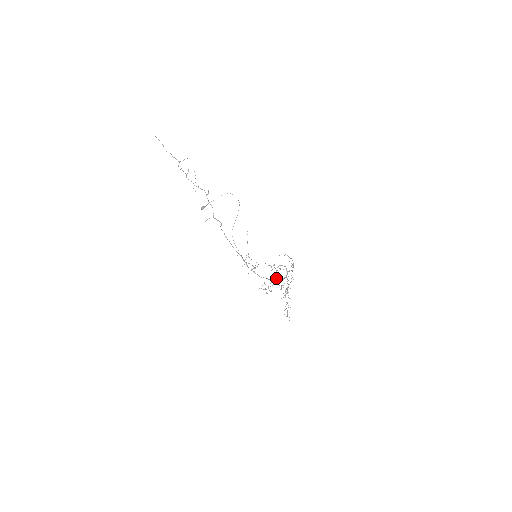
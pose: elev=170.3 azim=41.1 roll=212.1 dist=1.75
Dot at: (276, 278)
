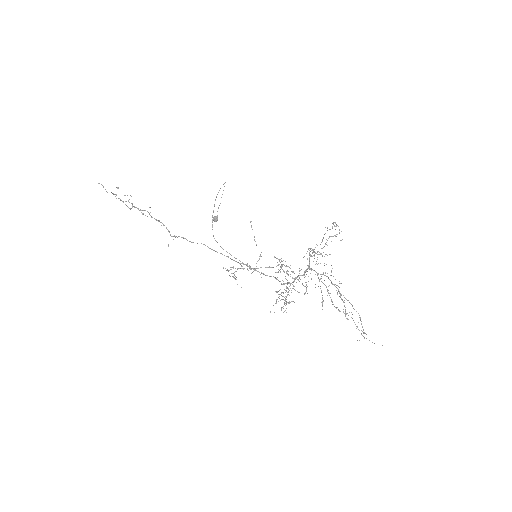
Dot at: occluded
